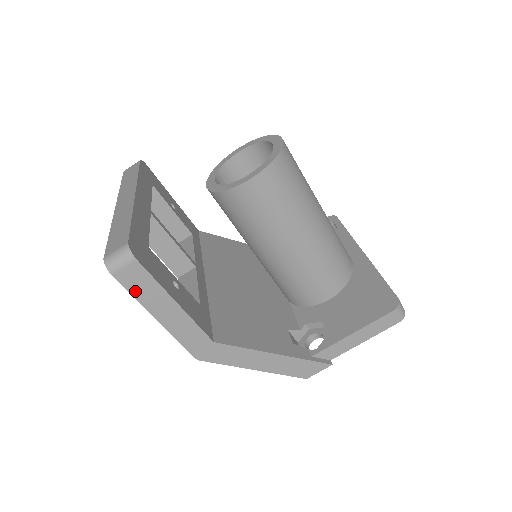
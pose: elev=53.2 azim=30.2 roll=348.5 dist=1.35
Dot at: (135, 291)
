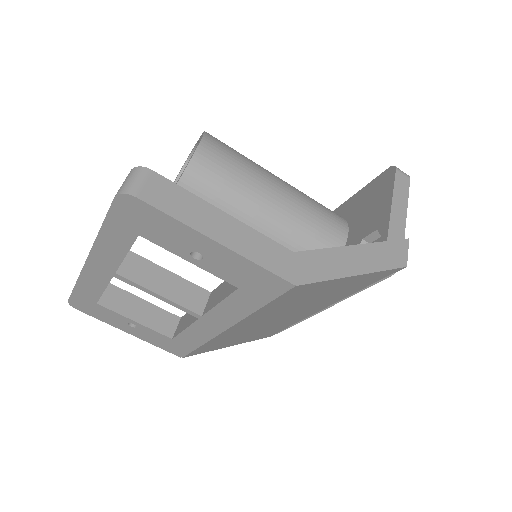
Dot at: (173, 211)
